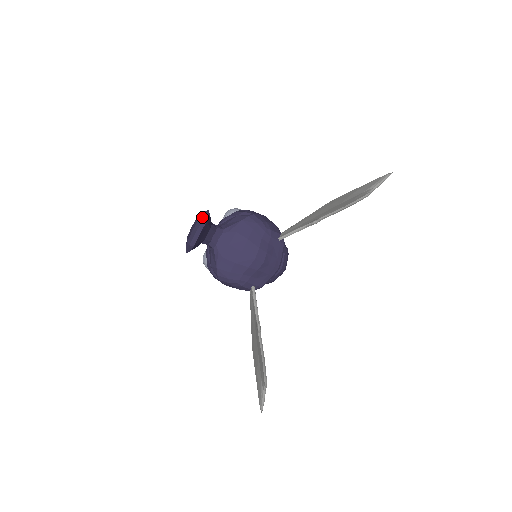
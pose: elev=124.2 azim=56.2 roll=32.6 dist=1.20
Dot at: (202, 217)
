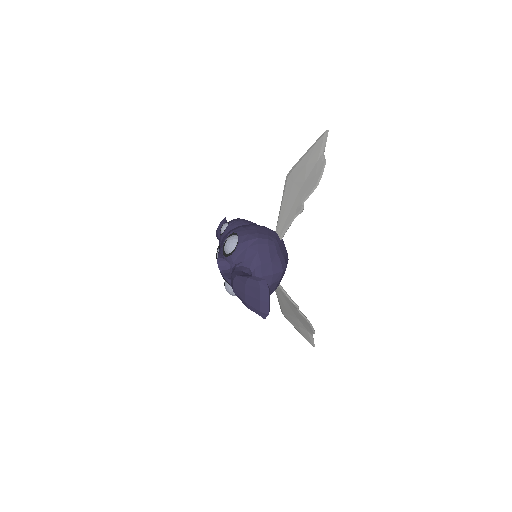
Dot at: (265, 289)
